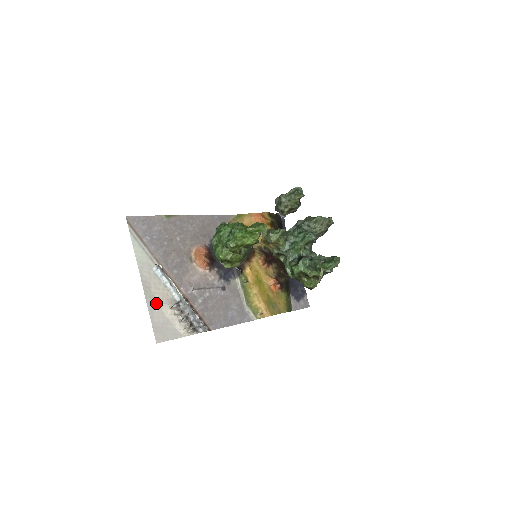
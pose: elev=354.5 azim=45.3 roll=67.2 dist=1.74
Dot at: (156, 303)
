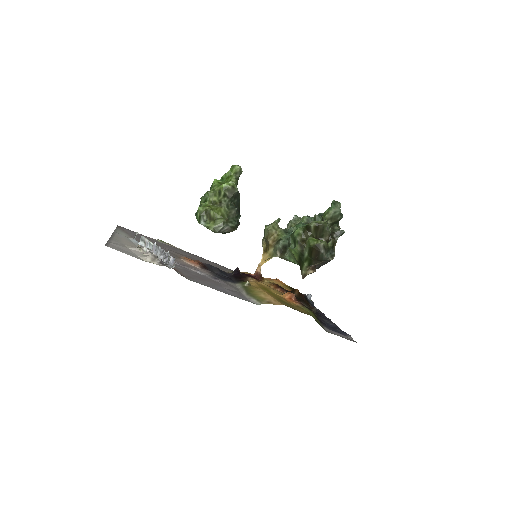
Dot at: (121, 243)
